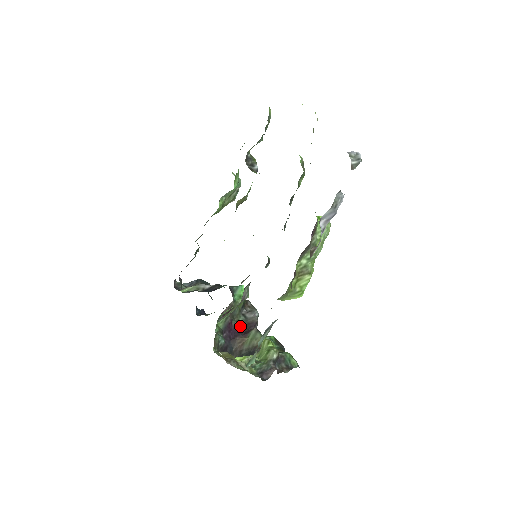
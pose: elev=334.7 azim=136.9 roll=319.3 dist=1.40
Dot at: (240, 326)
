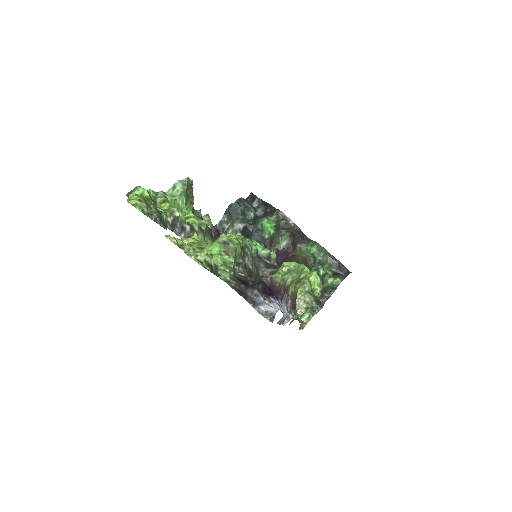
Dot at: (286, 237)
